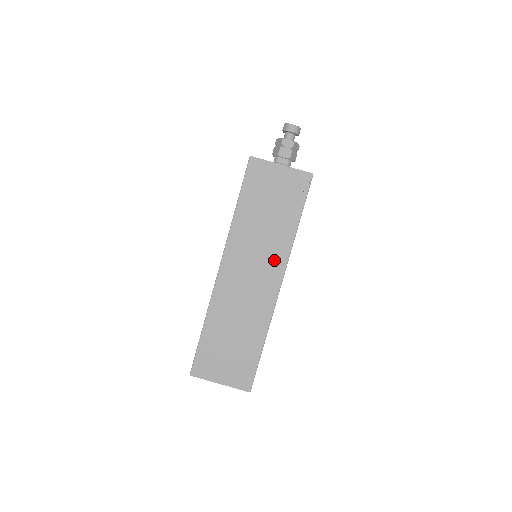
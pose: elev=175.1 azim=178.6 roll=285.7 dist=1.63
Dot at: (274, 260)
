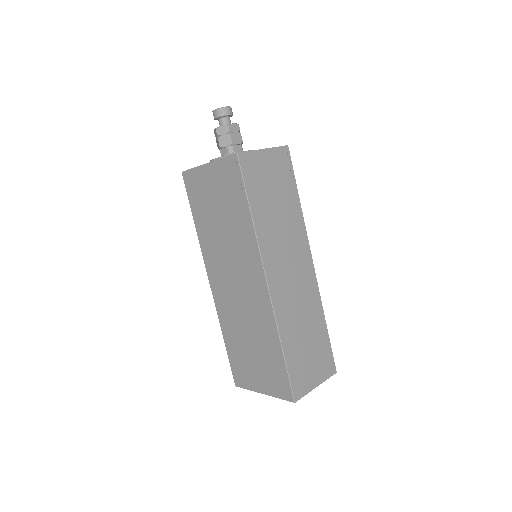
Dot at: (299, 244)
